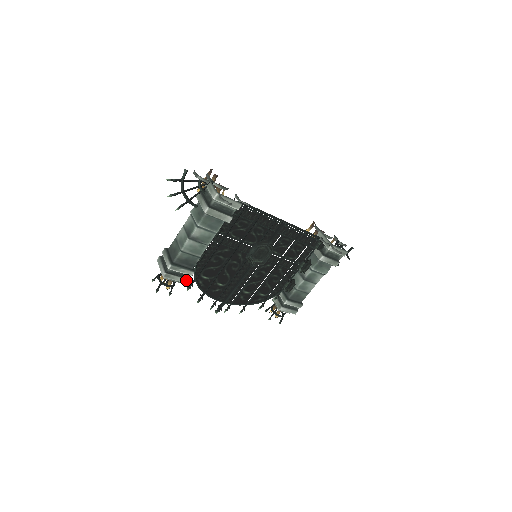
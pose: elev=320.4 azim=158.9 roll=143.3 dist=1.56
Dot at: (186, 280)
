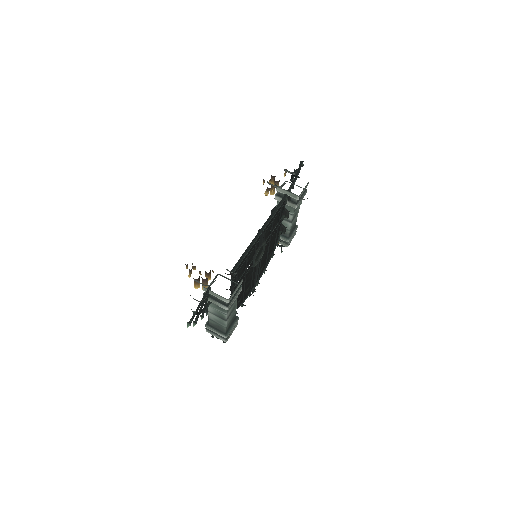
Dot at: (237, 324)
